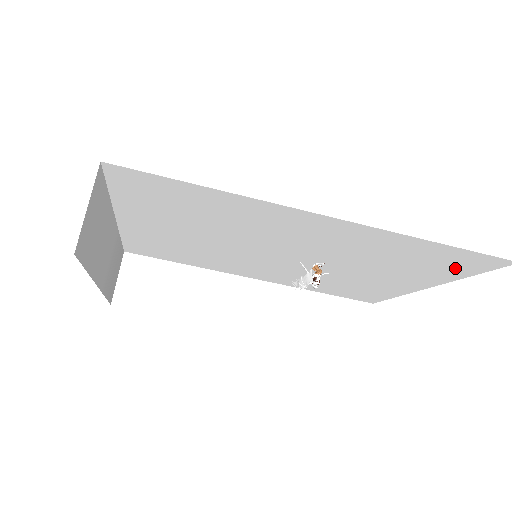
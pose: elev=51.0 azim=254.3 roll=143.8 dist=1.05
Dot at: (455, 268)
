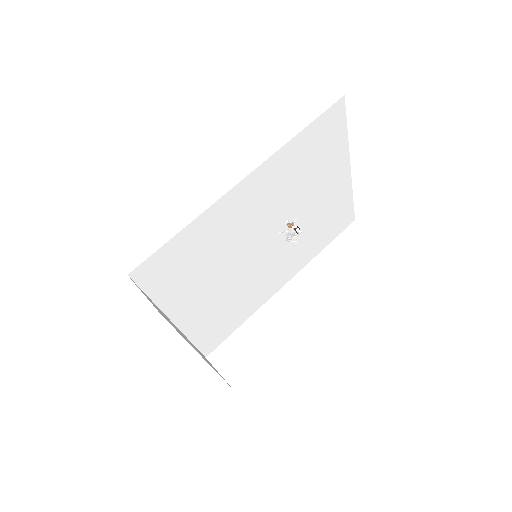
Dot at: (333, 137)
